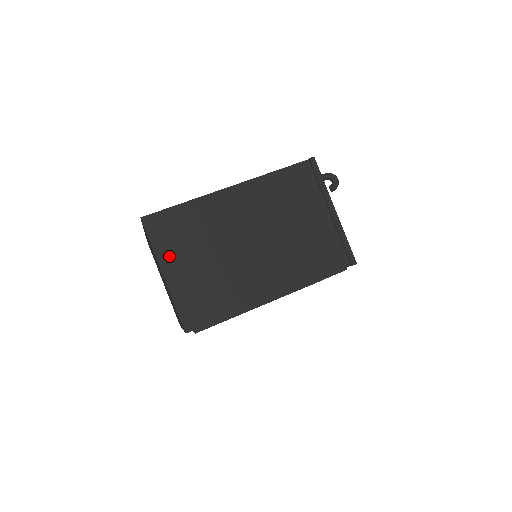
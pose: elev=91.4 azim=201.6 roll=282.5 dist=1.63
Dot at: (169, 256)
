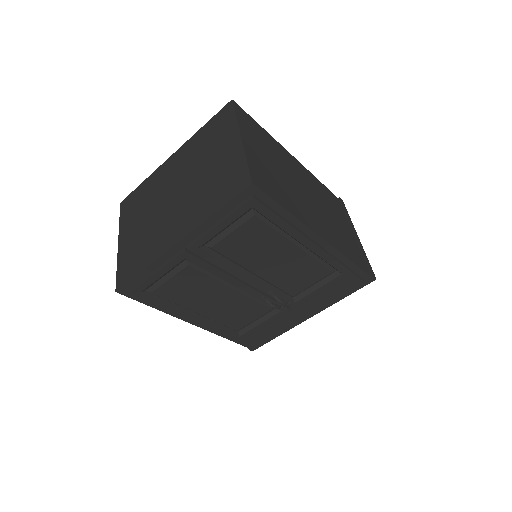
Dot at: (248, 135)
